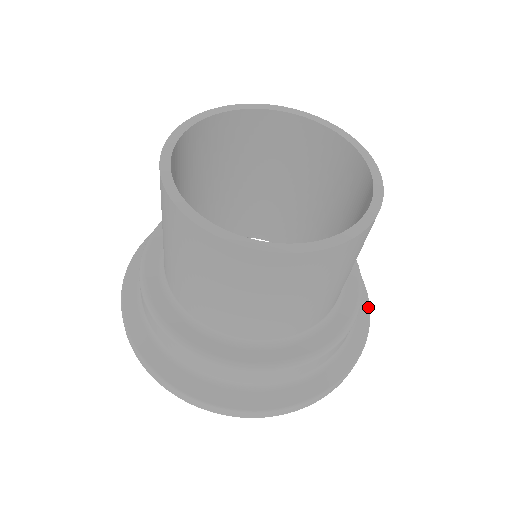
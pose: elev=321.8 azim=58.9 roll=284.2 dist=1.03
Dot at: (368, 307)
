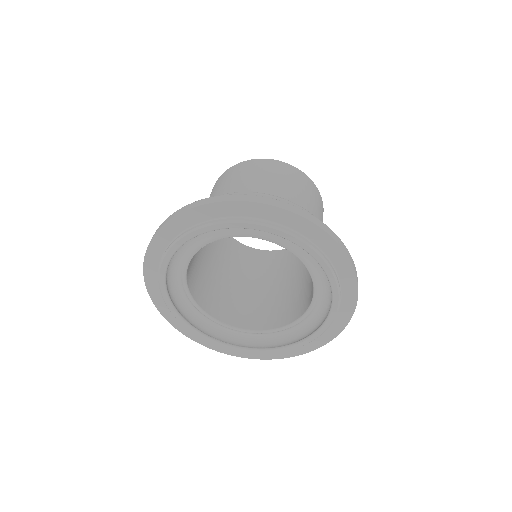
Dot at: occluded
